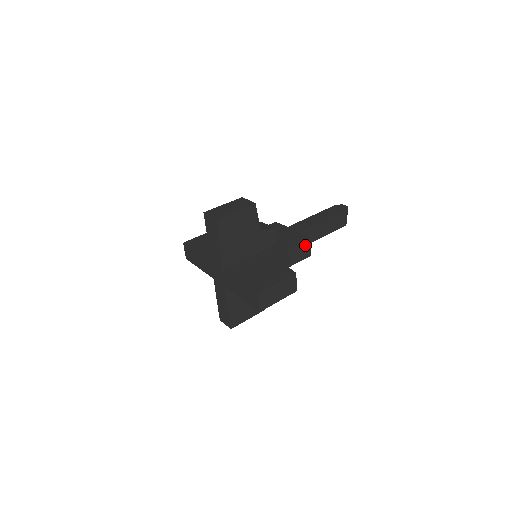
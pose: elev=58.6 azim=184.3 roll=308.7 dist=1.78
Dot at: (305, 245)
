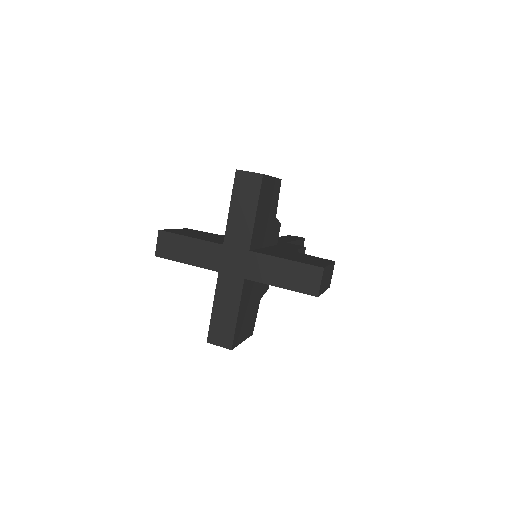
Dot at: (303, 252)
